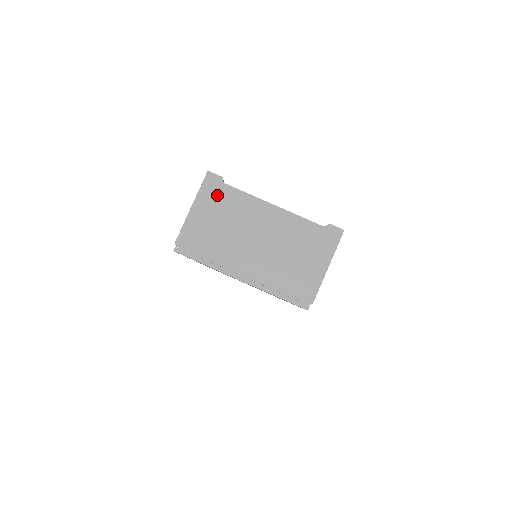
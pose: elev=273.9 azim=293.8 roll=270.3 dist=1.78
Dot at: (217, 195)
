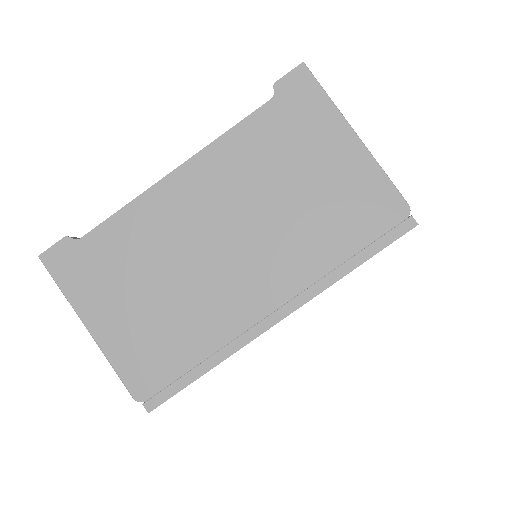
Dot at: (93, 267)
